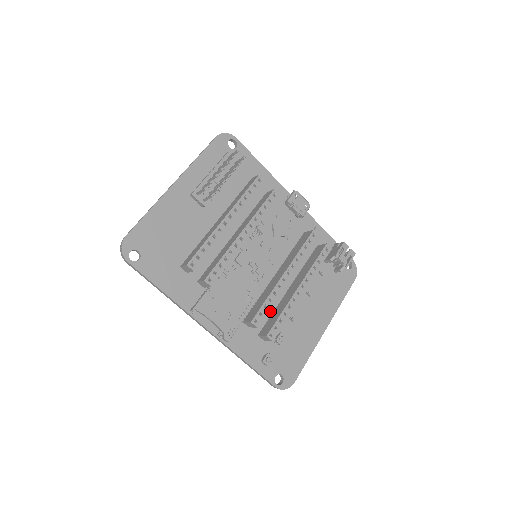
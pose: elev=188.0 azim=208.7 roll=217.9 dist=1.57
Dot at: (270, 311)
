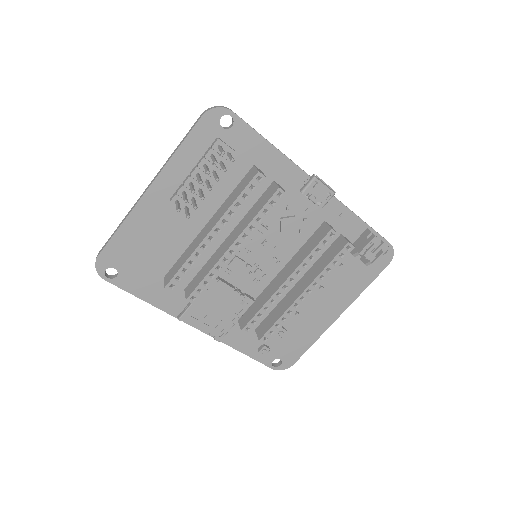
Dot at: occluded
